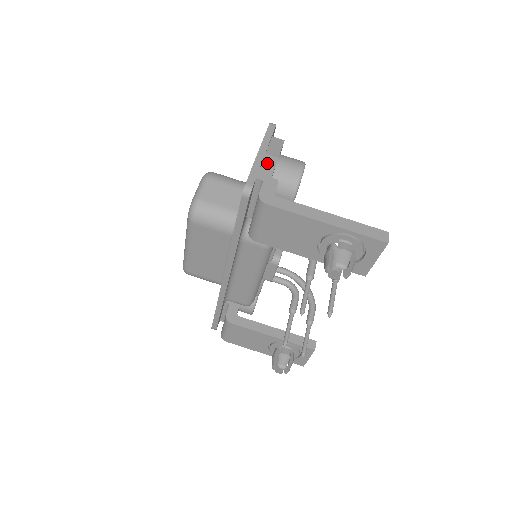
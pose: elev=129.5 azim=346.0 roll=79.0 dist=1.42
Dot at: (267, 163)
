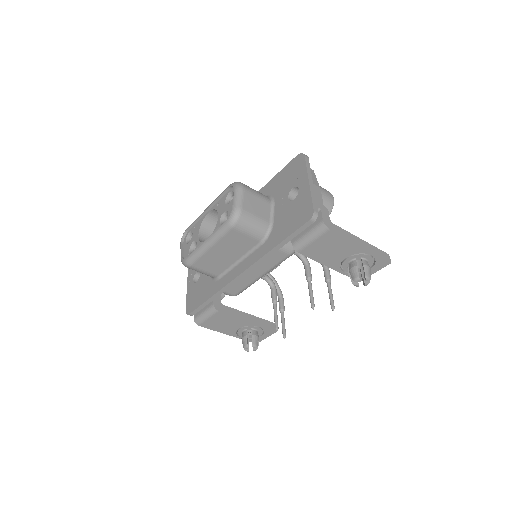
Dot at: (317, 192)
